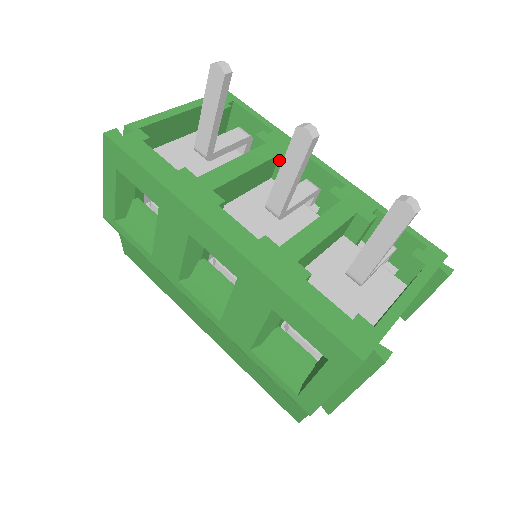
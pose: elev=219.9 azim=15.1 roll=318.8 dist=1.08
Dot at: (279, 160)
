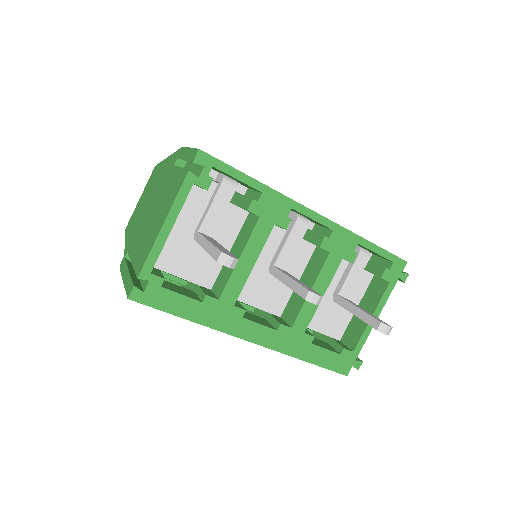
Dot at: (273, 224)
